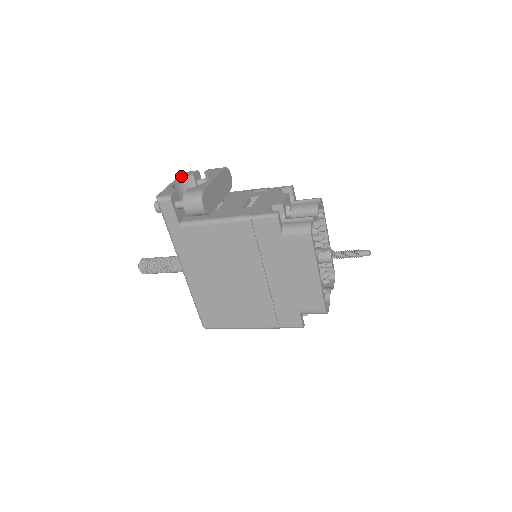
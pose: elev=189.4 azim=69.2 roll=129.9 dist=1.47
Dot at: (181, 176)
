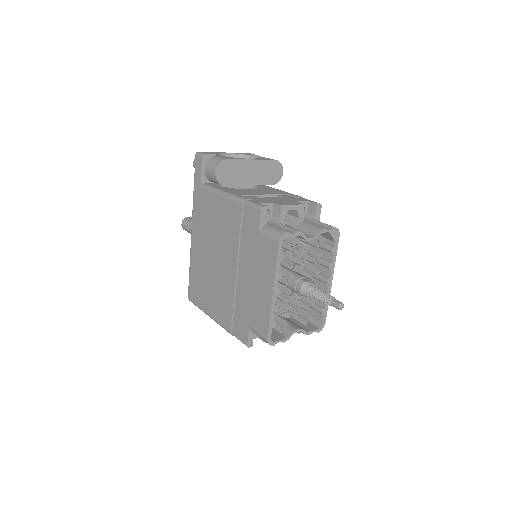
Dot at: (241, 153)
